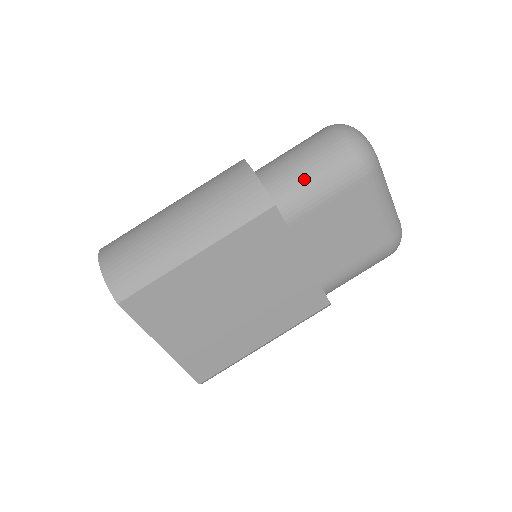
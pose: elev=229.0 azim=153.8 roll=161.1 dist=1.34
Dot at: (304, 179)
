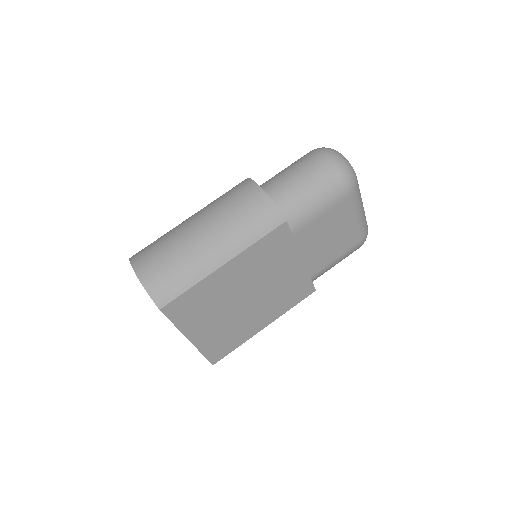
Dot at: (305, 197)
